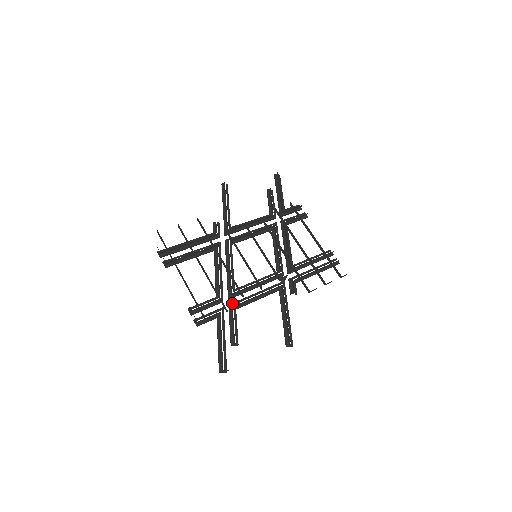
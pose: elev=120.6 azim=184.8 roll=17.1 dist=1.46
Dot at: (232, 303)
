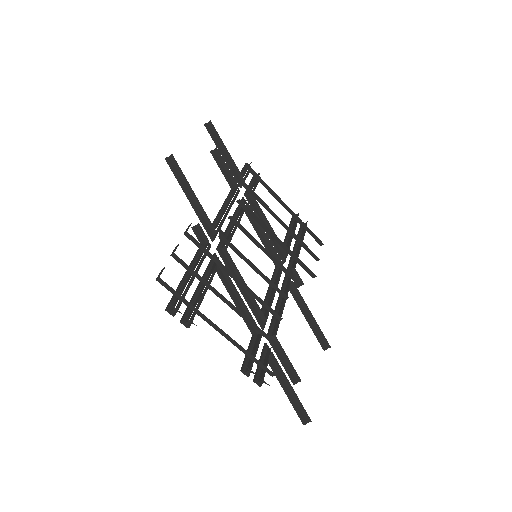
Dot at: (269, 332)
